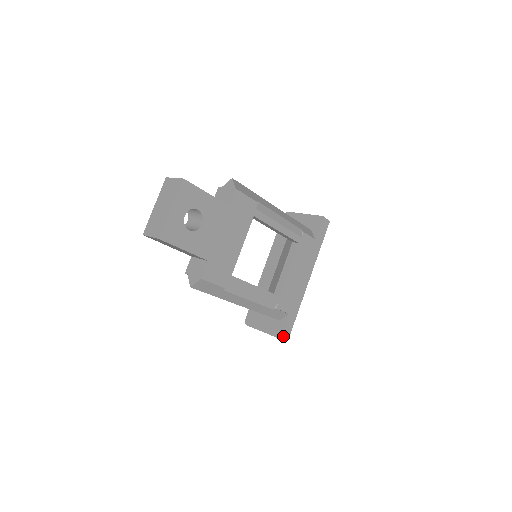
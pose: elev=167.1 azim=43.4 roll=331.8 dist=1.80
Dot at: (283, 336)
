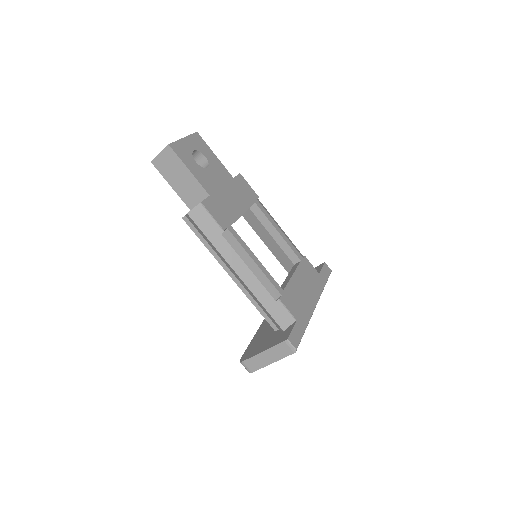
Dot at: (290, 338)
